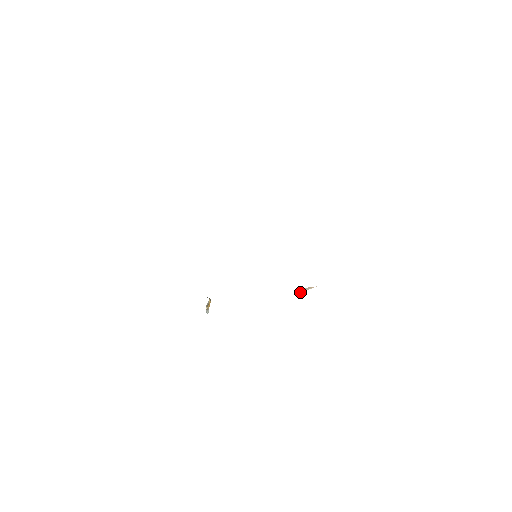
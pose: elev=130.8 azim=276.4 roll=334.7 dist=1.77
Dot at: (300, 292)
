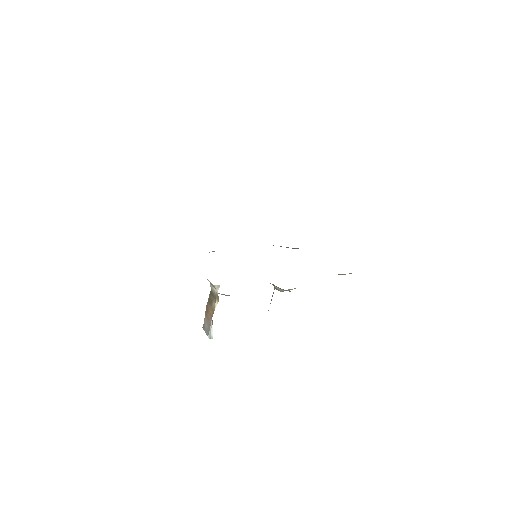
Dot at: occluded
